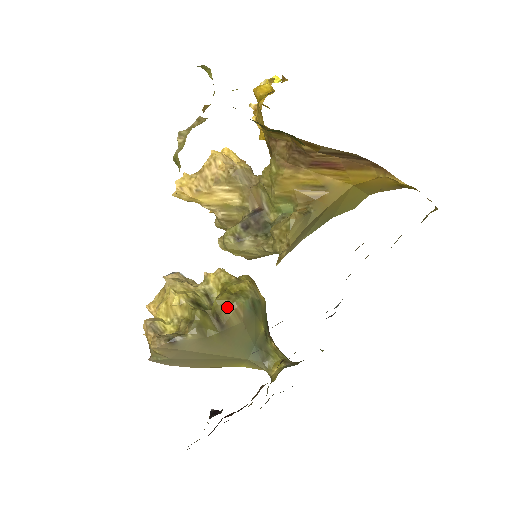
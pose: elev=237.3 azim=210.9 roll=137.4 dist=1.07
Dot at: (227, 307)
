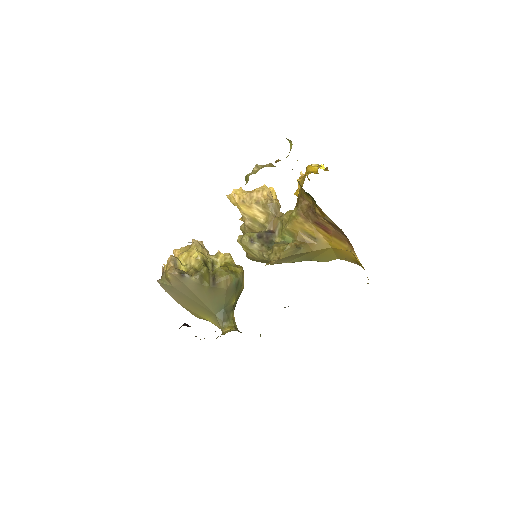
Dot at: (223, 275)
